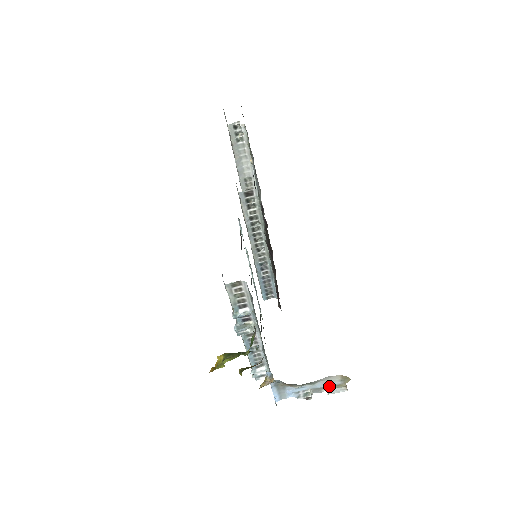
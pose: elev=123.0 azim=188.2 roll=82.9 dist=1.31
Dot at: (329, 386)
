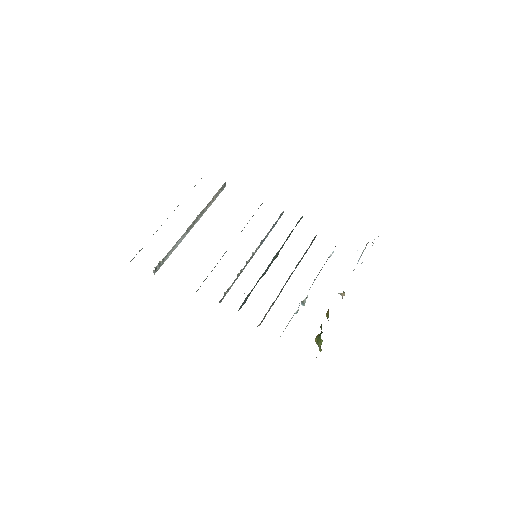
Dot at: occluded
